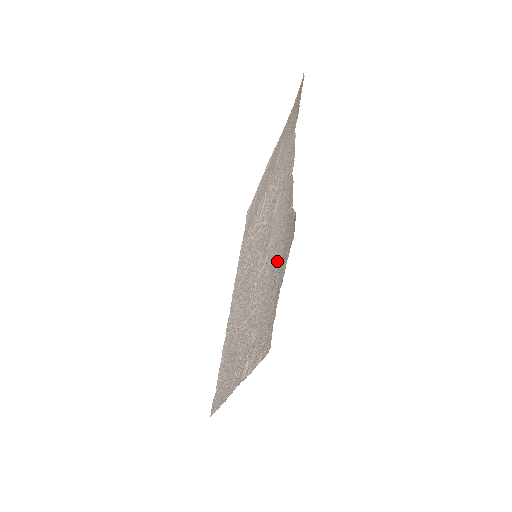
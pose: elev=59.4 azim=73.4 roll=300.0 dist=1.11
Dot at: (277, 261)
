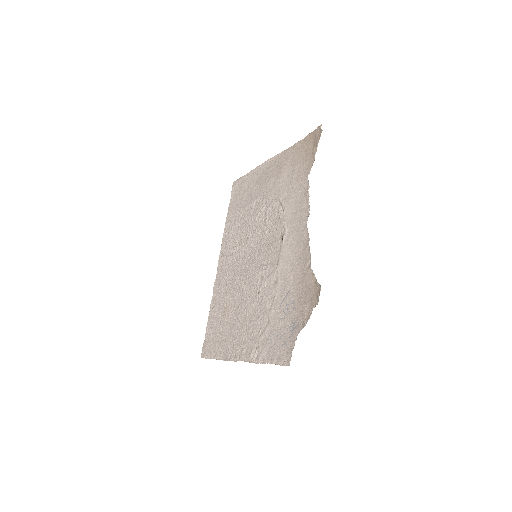
Dot at: (290, 294)
